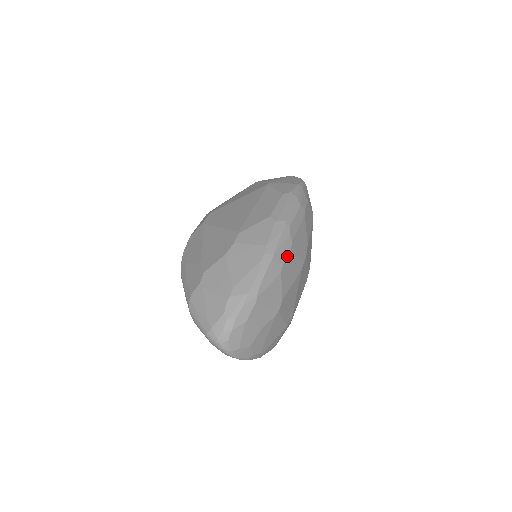
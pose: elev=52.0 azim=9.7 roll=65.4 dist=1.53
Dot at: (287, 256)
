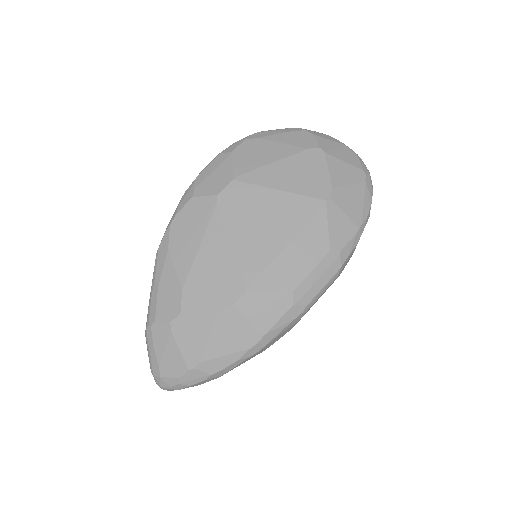
Dot at: occluded
